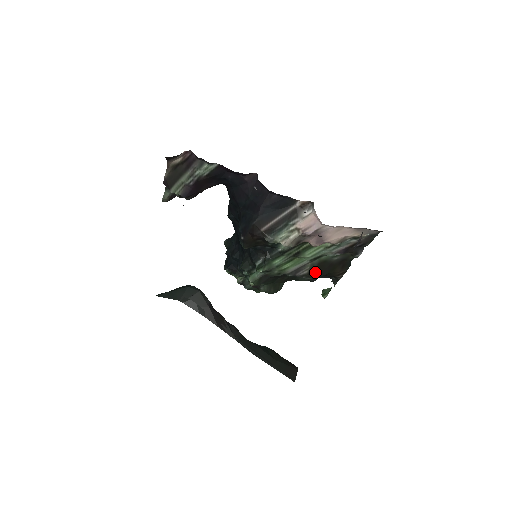
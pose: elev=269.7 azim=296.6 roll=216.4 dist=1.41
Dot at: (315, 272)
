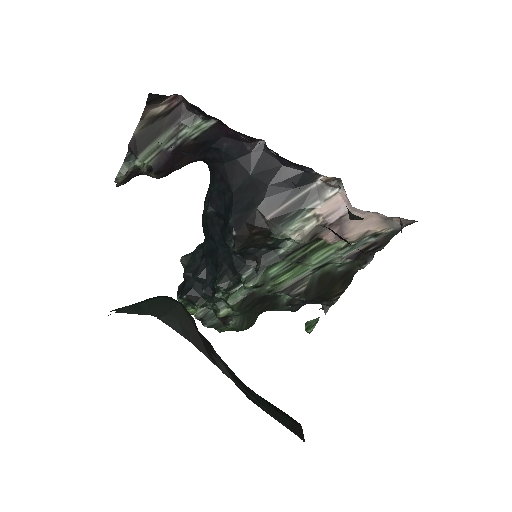
Dot at: (312, 290)
